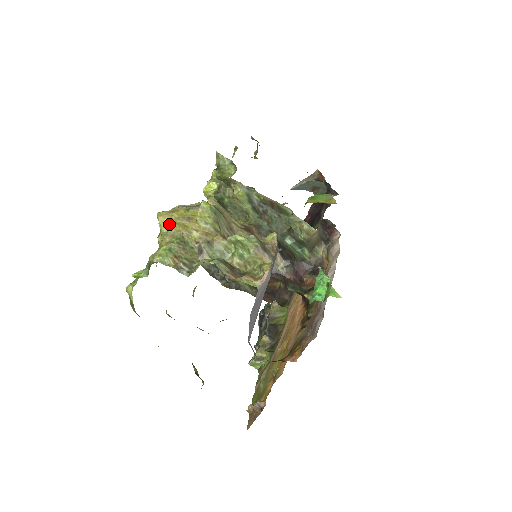
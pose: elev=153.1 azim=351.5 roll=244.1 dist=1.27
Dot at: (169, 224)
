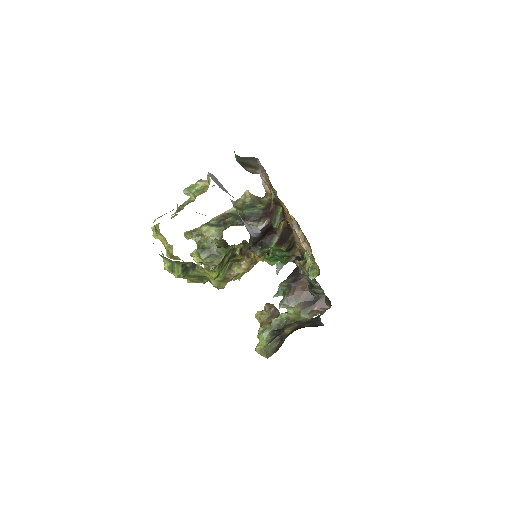
Dot at: (157, 224)
